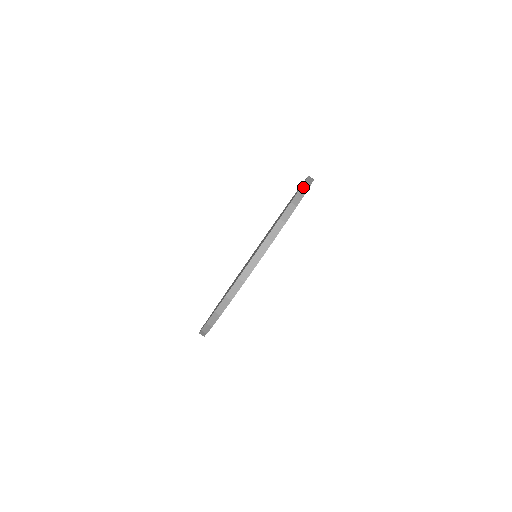
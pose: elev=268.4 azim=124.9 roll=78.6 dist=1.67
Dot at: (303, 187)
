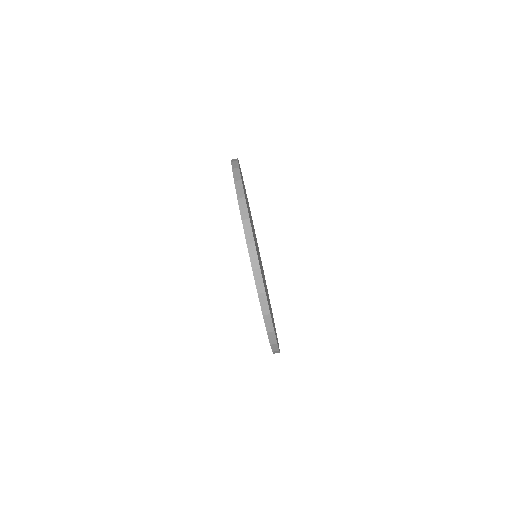
Dot at: occluded
